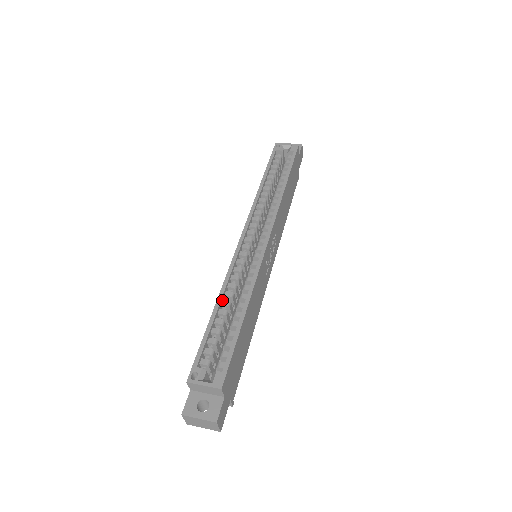
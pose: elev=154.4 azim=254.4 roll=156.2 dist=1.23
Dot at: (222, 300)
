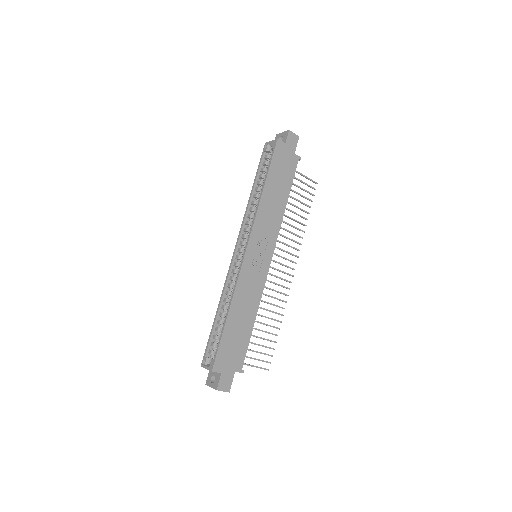
Dot at: (222, 305)
